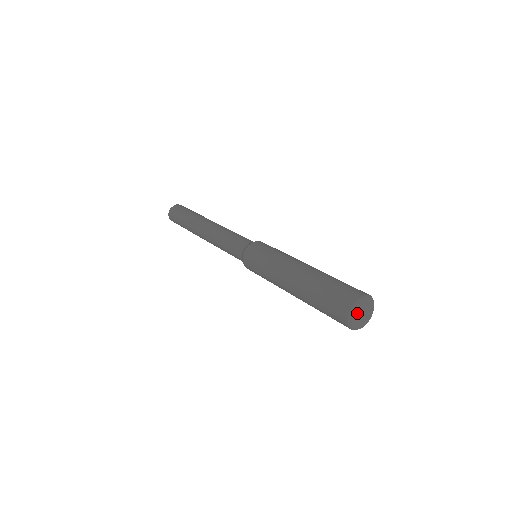
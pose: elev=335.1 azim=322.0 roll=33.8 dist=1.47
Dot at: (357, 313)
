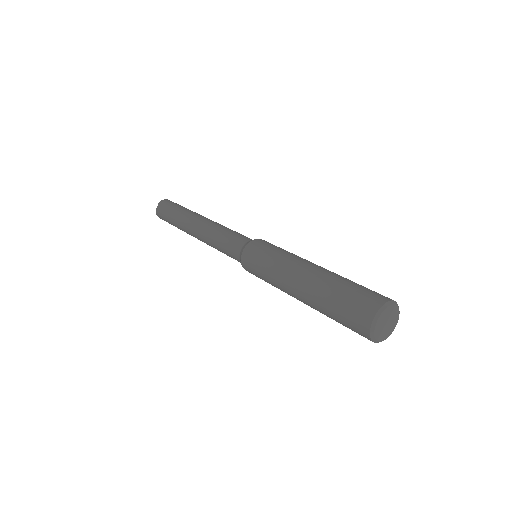
Dot at: (379, 328)
